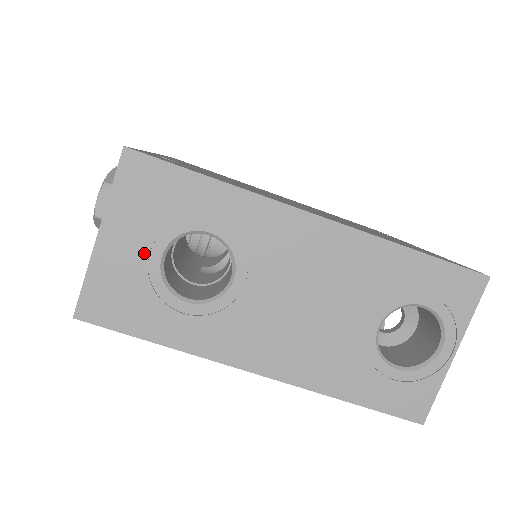
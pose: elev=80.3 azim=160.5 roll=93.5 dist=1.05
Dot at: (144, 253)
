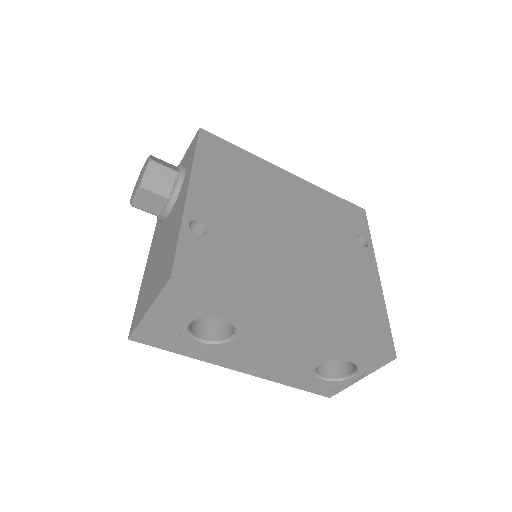
Dot at: (177, 322)
